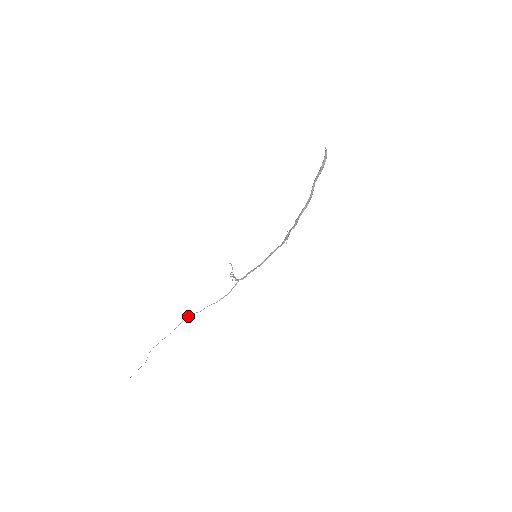
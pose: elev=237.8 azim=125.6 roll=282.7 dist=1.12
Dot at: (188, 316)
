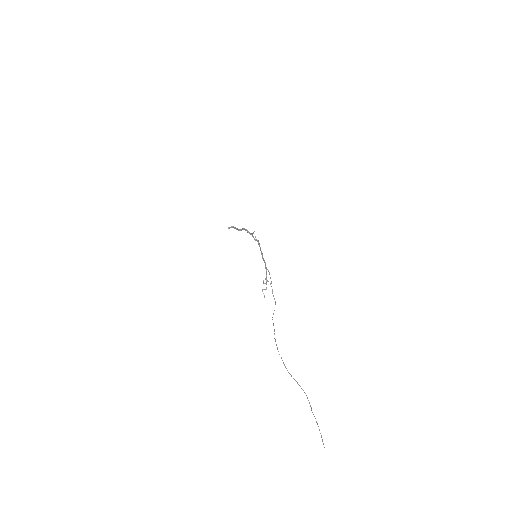
Dot at: occluded
